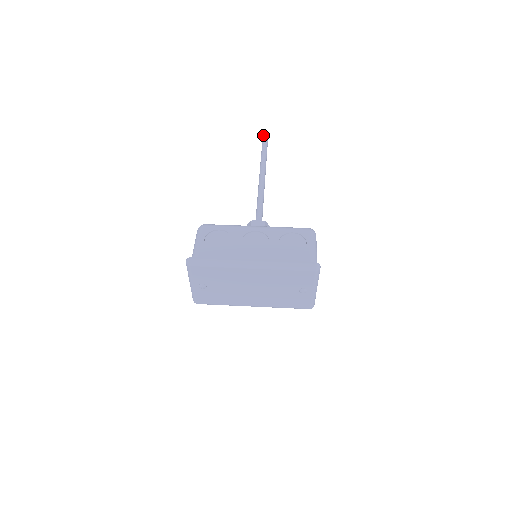
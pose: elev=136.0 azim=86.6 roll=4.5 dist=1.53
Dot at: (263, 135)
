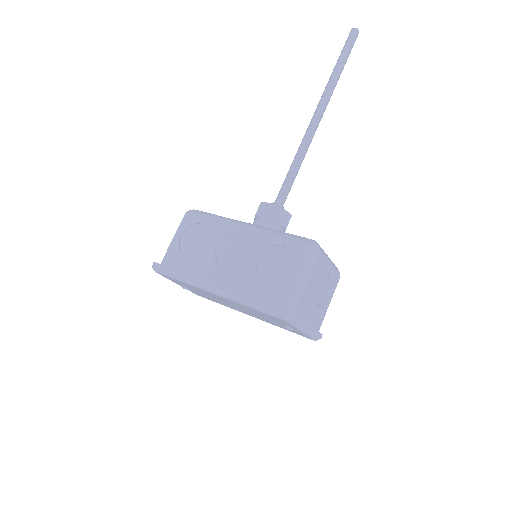
Dot at: occluded
